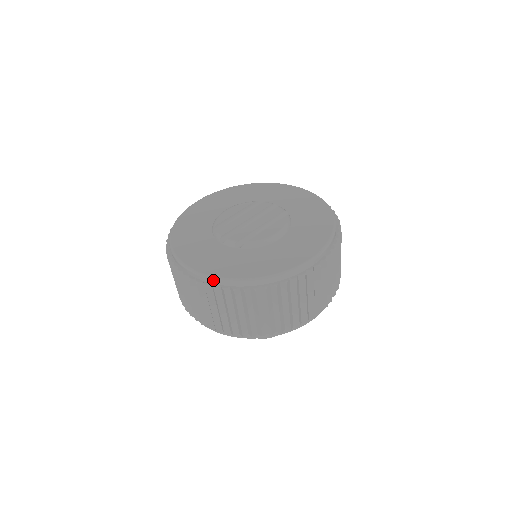
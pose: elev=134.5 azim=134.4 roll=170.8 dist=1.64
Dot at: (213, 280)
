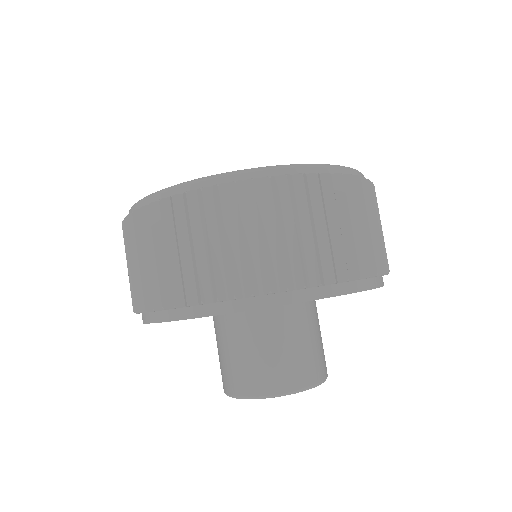
Dot at: (133, 207)
